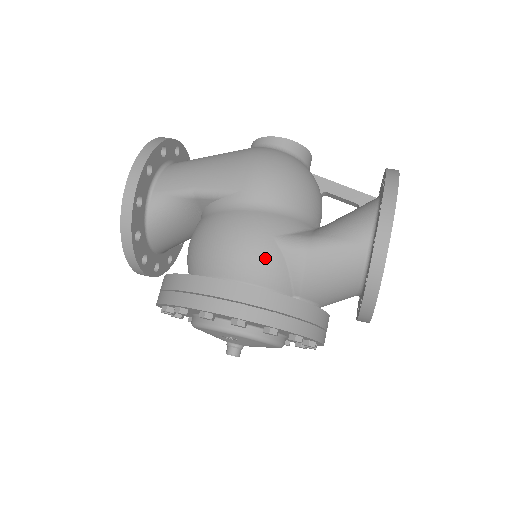
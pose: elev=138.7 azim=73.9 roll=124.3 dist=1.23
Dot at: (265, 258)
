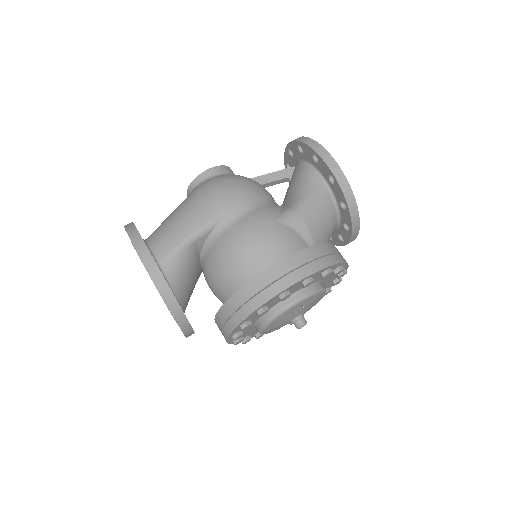
Dot at: (282, 236)
